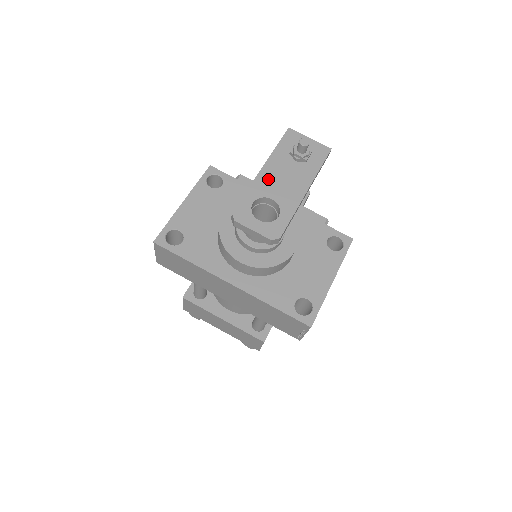
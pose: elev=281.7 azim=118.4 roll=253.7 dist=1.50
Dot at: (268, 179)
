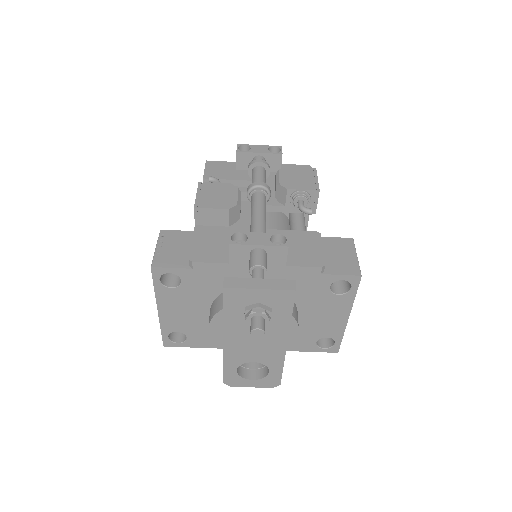
Dot at: (237, 349)
